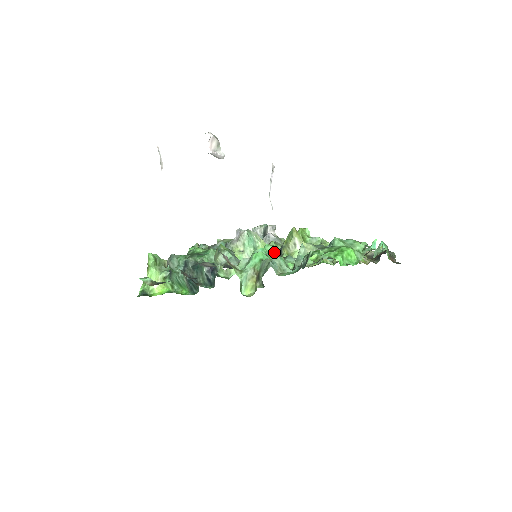
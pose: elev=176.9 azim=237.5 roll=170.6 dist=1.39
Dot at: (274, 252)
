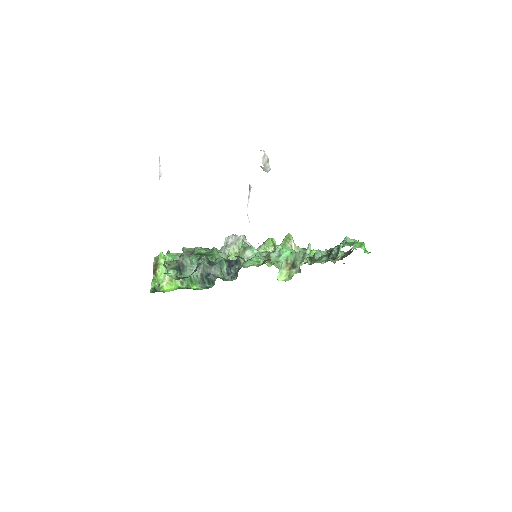
Dot at: occluded
